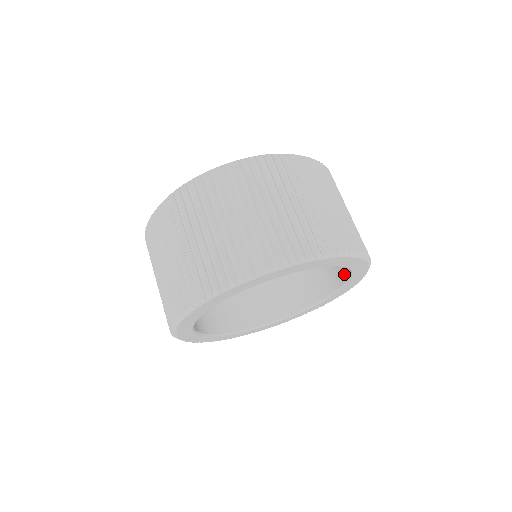
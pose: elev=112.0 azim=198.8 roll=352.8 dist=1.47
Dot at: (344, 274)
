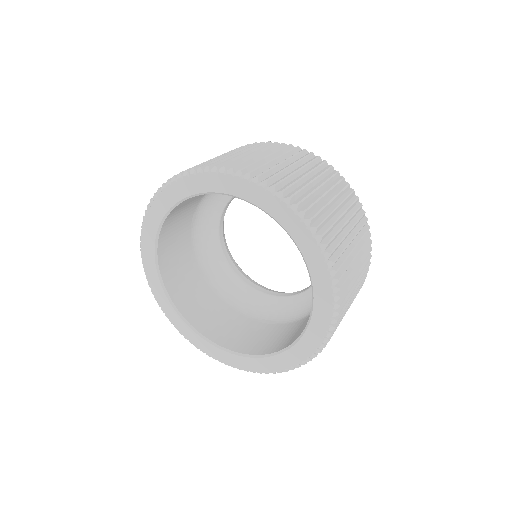
Dot at: occluded
